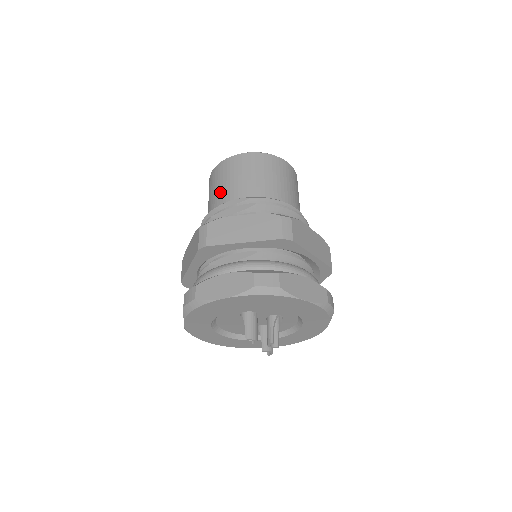
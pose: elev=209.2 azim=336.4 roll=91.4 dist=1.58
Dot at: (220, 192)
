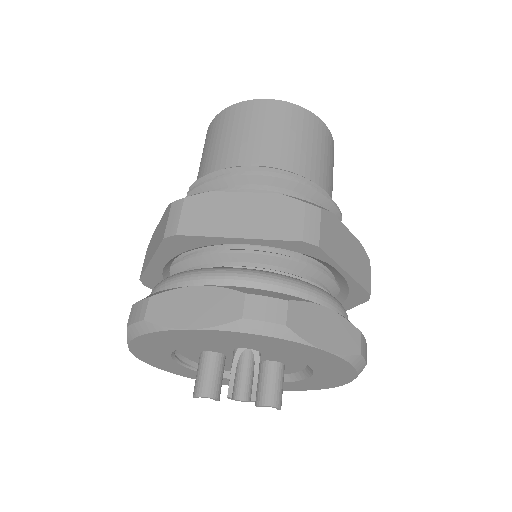
Dot at: occluded
